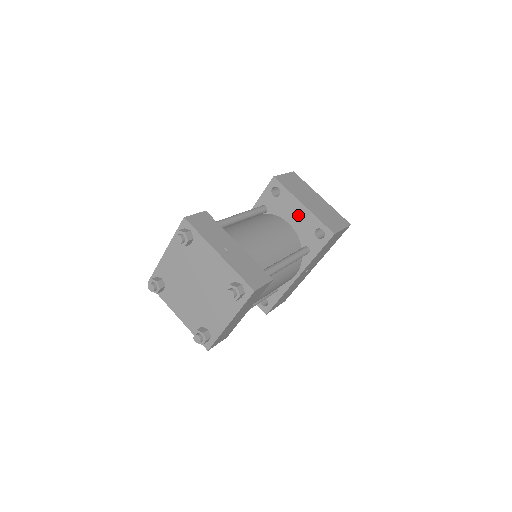
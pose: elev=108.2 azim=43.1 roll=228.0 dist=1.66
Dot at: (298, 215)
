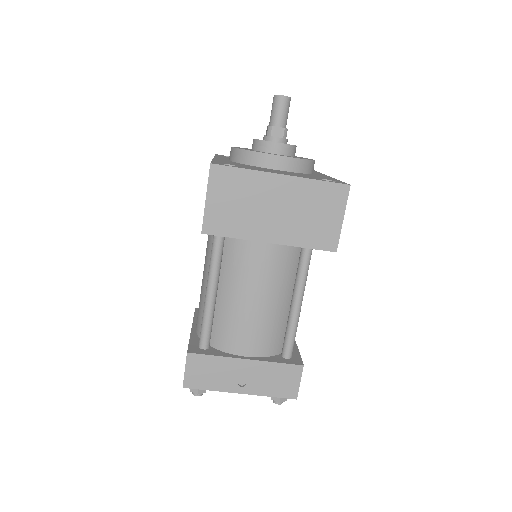
Dot at: occluded
